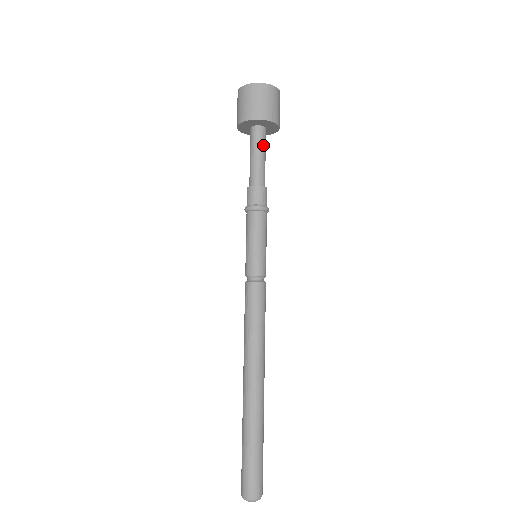
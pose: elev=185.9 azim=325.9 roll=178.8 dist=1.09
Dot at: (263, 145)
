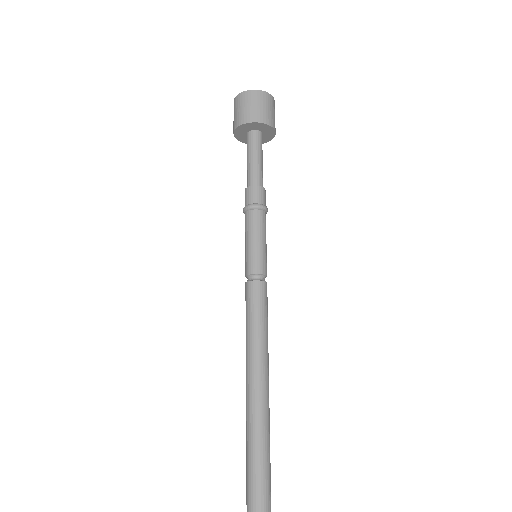
Dot at: (258, 148)
